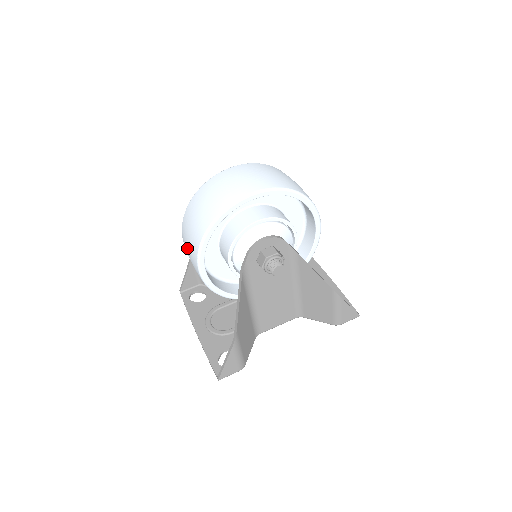
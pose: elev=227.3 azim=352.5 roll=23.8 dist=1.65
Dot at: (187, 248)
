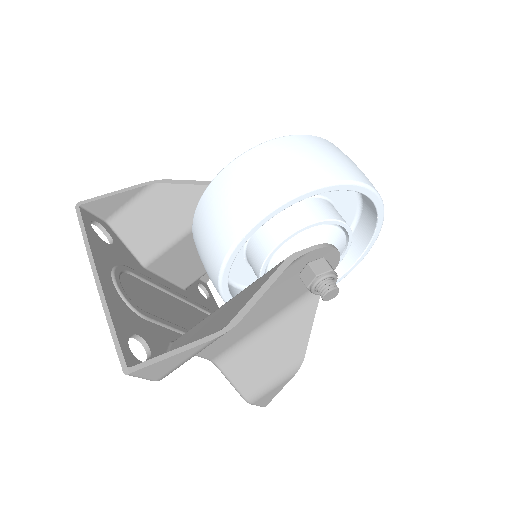
Dot at: (259, 172)
